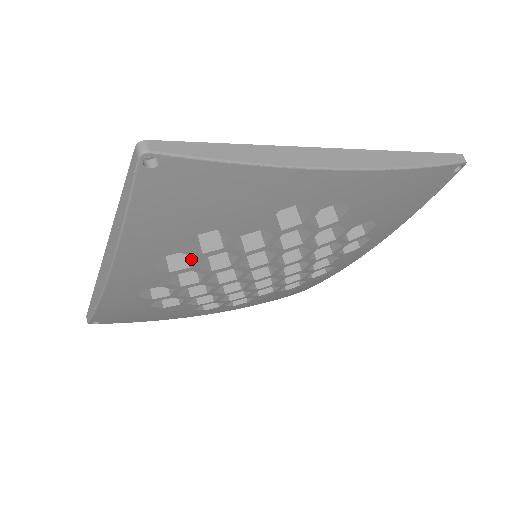
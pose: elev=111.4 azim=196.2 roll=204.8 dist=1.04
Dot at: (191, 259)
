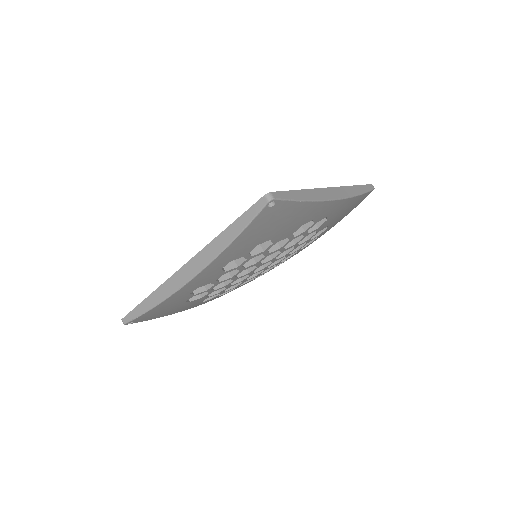
Dot at: (240, 261)
